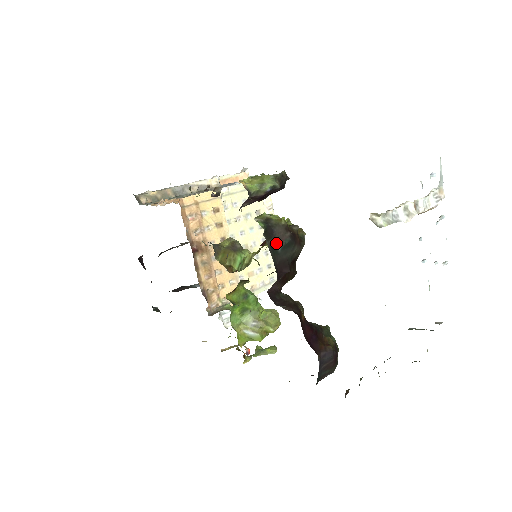
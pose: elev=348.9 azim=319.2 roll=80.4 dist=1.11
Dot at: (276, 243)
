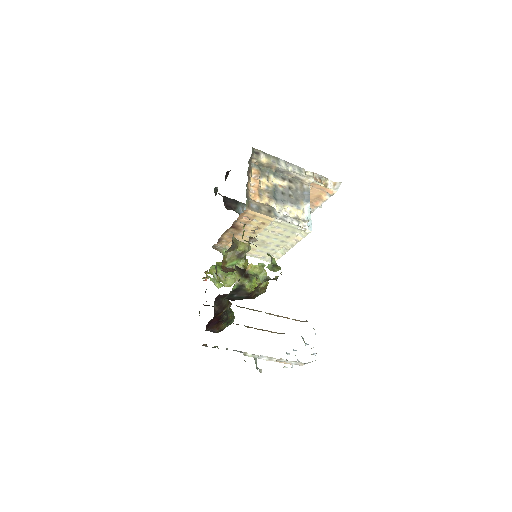
Dot at: (236, 294)
